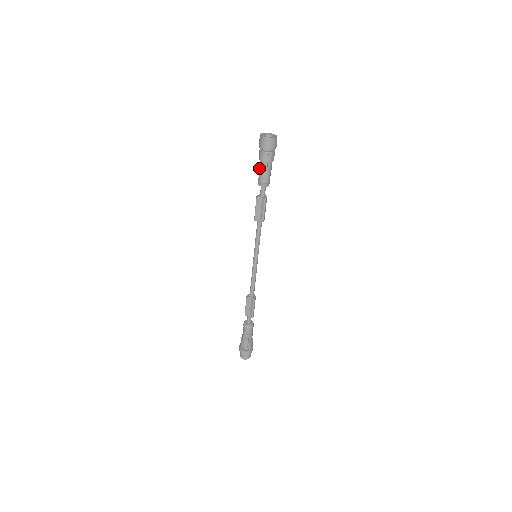
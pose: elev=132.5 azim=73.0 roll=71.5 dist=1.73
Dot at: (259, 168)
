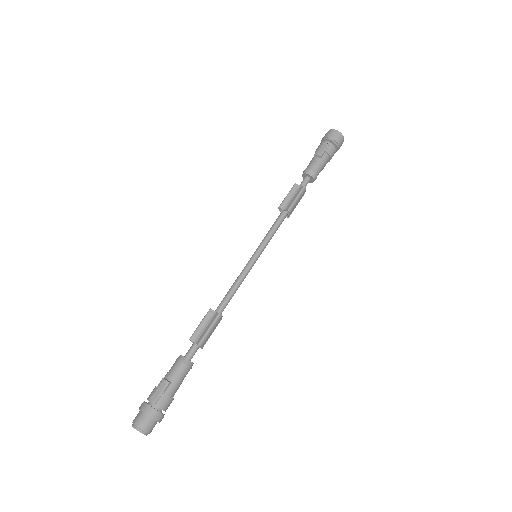
Dot at: (312, 159)
